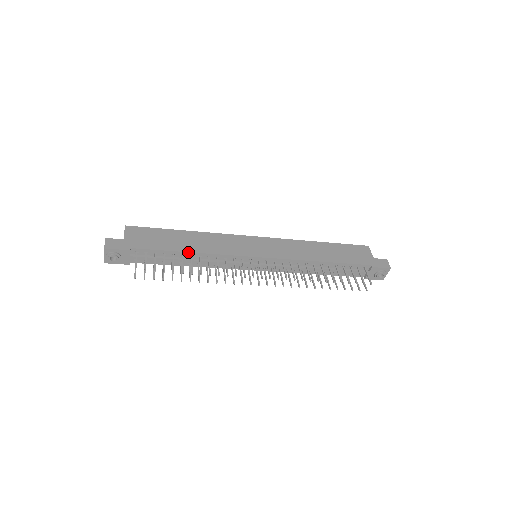
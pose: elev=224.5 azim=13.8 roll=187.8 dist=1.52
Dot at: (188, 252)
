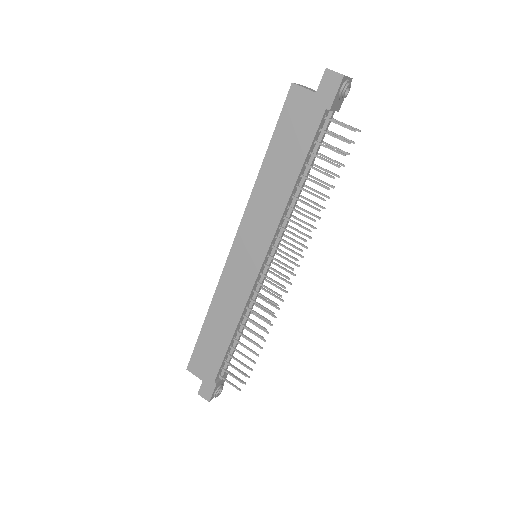
Dot at: (233, 336)
